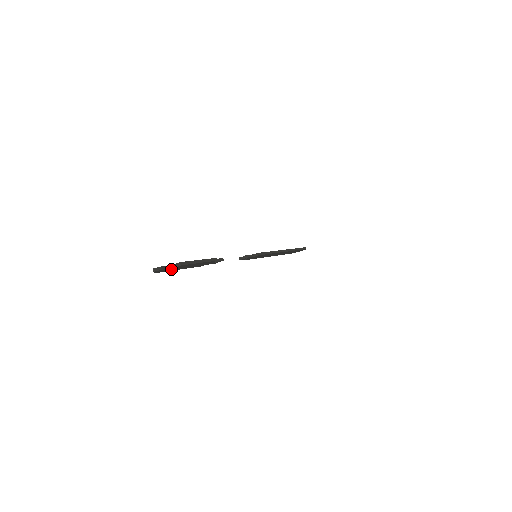
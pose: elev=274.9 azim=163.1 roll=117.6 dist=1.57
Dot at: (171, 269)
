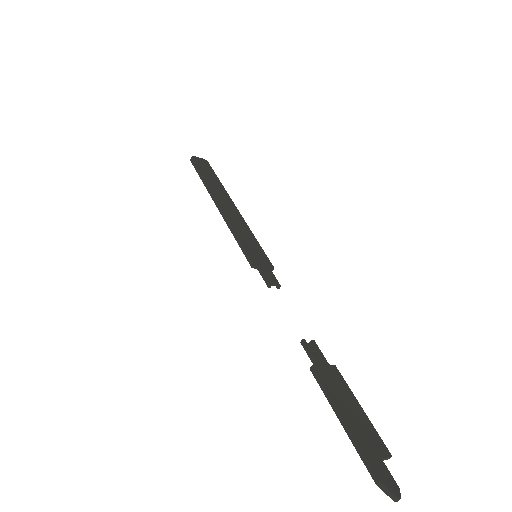
Dot at: (369, 456)
